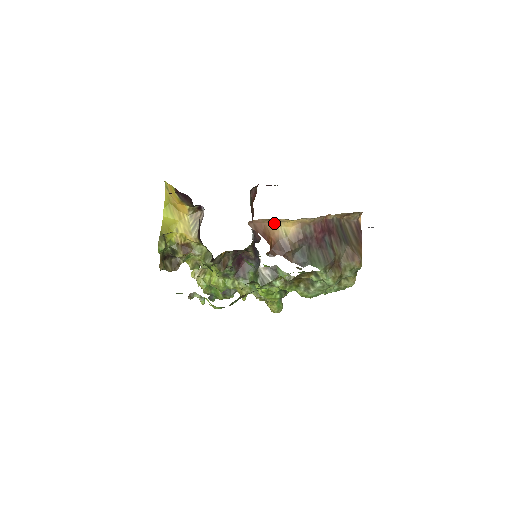
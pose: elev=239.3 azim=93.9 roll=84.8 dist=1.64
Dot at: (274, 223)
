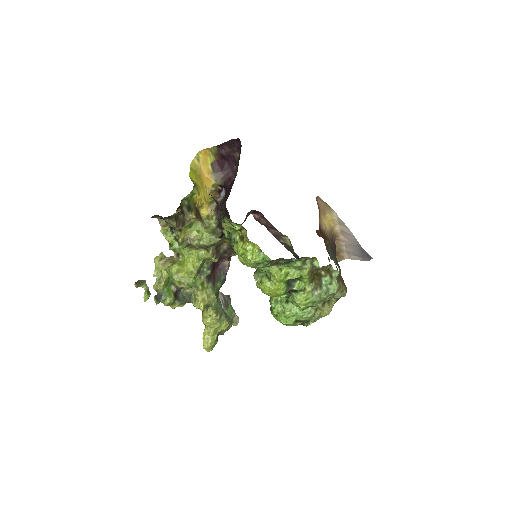
Dot at: (322, 214)
